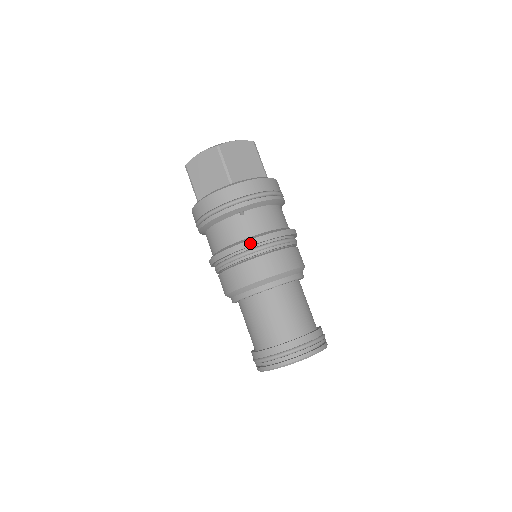
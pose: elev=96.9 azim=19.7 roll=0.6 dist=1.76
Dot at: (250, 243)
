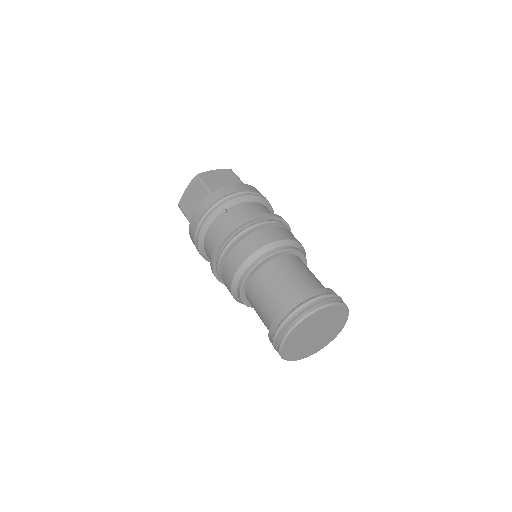
Dot at: (235, 227)
